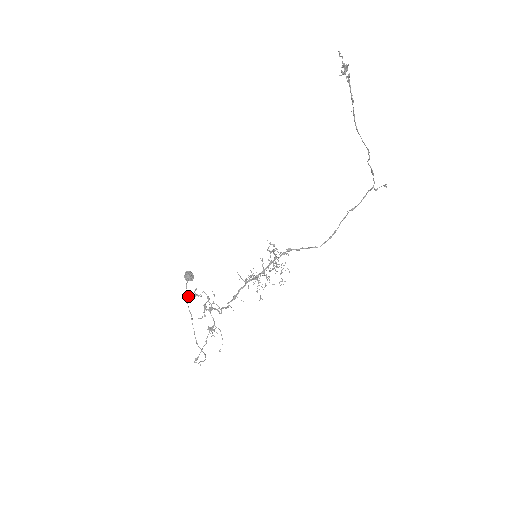
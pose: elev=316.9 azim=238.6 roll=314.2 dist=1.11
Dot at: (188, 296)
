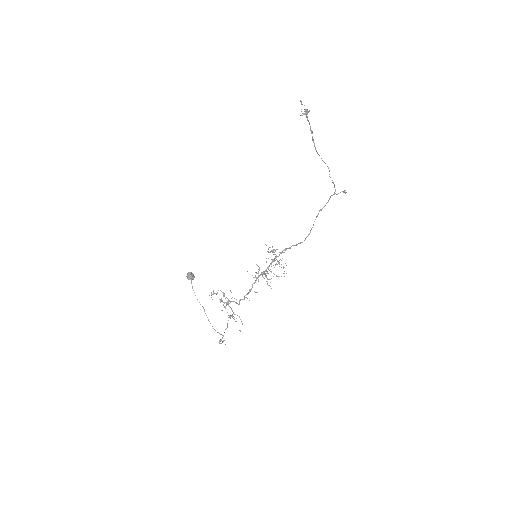
Dot at: occluded
